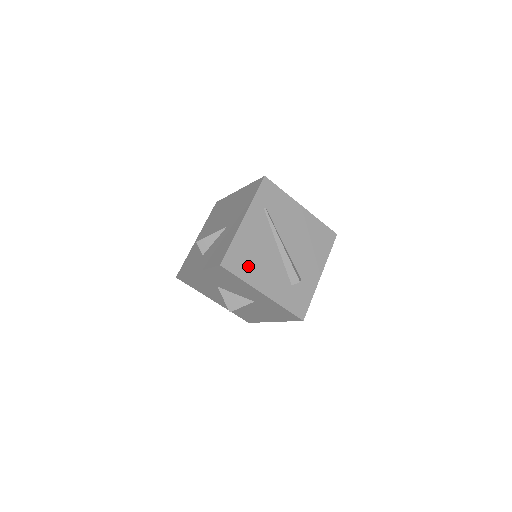
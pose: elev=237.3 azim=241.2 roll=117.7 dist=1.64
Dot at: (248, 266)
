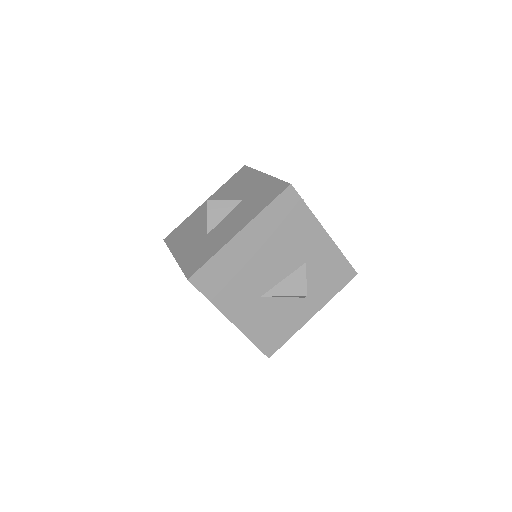
Dot at: occluded
